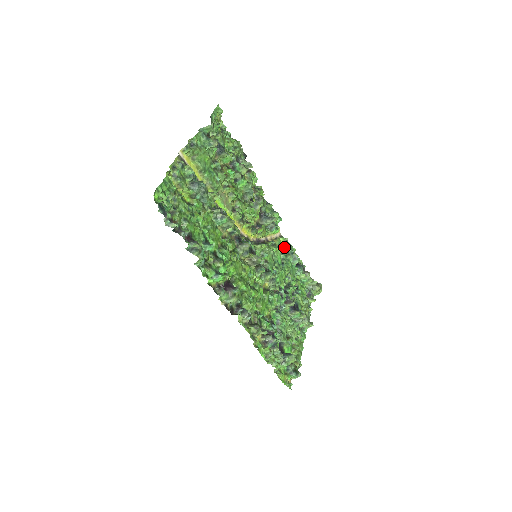
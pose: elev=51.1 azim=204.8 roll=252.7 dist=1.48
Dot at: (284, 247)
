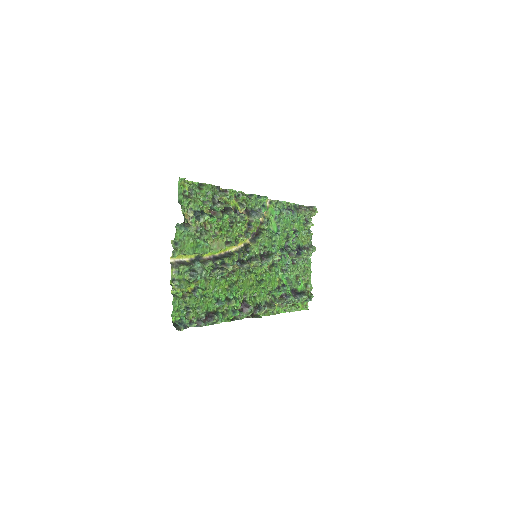
Dot at: (276, 210)
